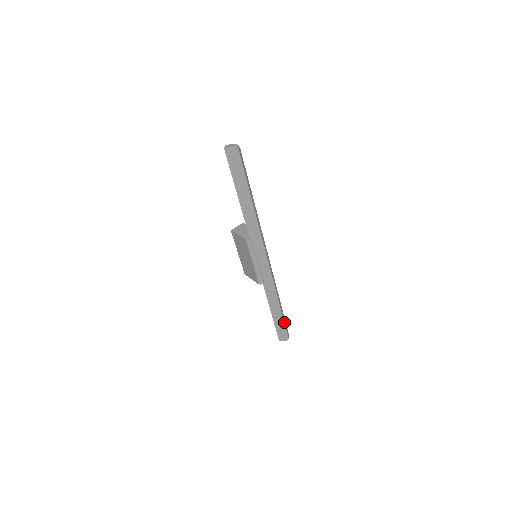
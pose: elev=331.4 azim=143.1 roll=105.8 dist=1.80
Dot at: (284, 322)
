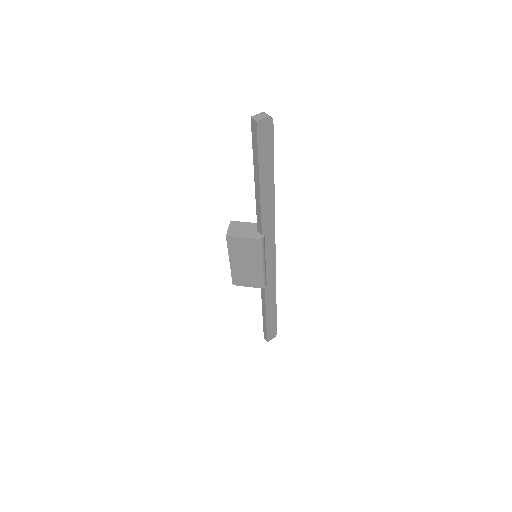
Dot at: (276, 318)
